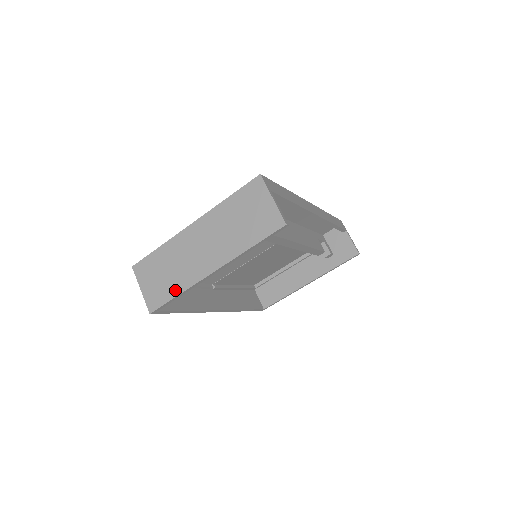
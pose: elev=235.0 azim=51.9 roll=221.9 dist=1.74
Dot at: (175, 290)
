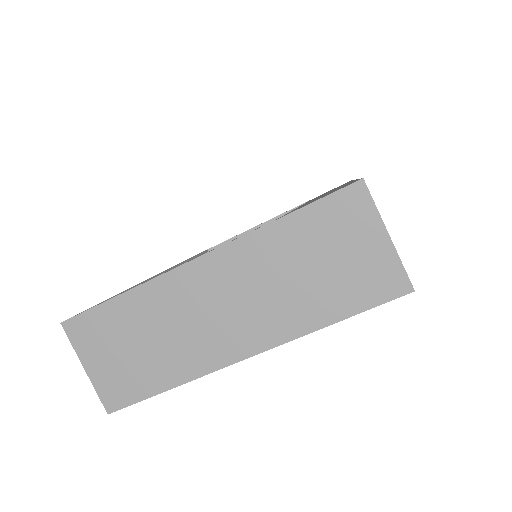
Dot at: (163, 380)
